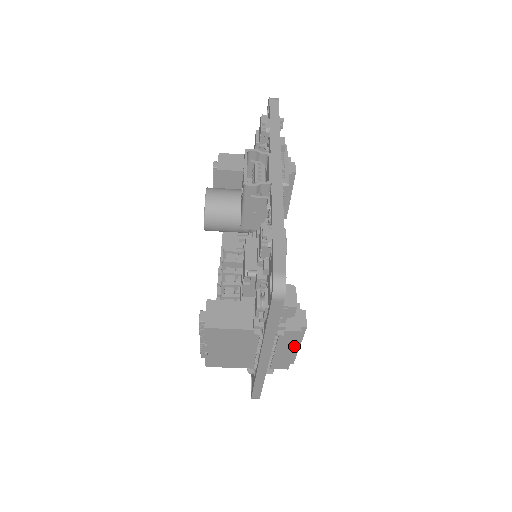
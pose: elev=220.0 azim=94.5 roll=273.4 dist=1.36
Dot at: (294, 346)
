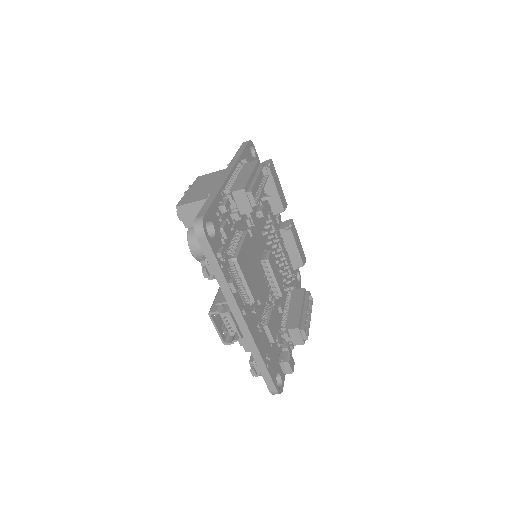
Dot at: occluded
